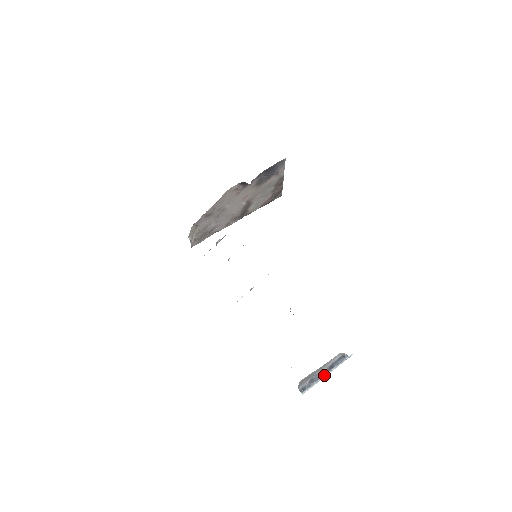
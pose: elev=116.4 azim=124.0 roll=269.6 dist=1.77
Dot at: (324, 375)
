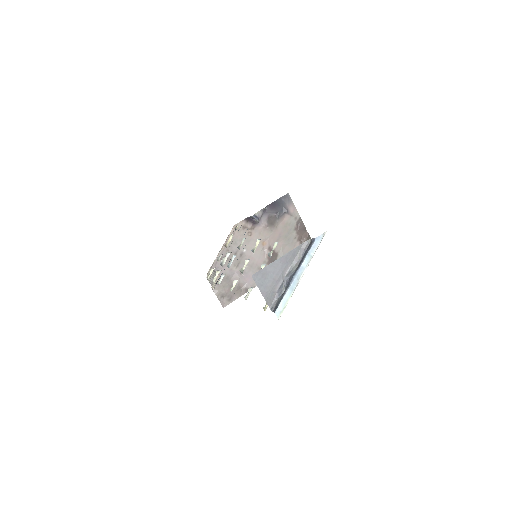
Dot at: (295, 276)
